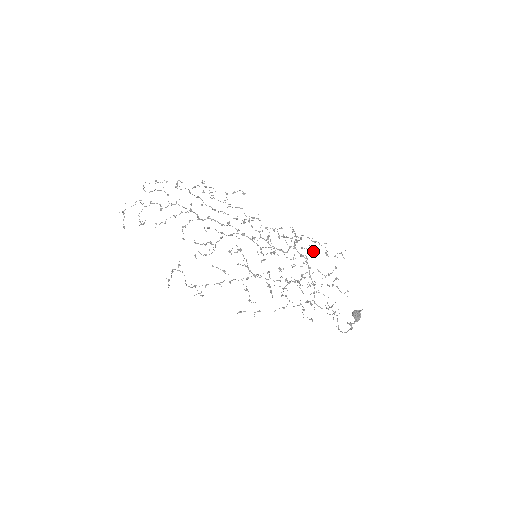
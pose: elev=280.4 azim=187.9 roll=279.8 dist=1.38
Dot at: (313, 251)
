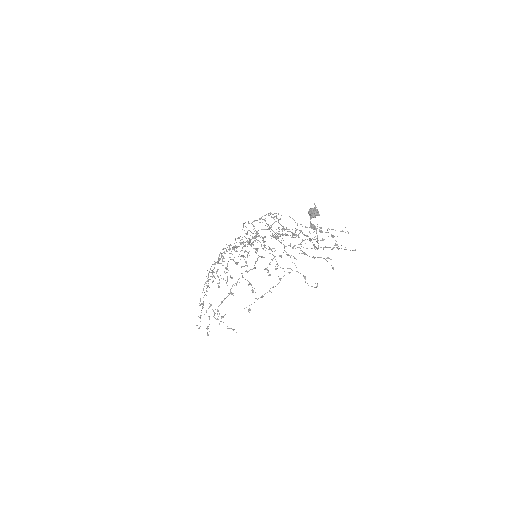
Dot at: occluded
